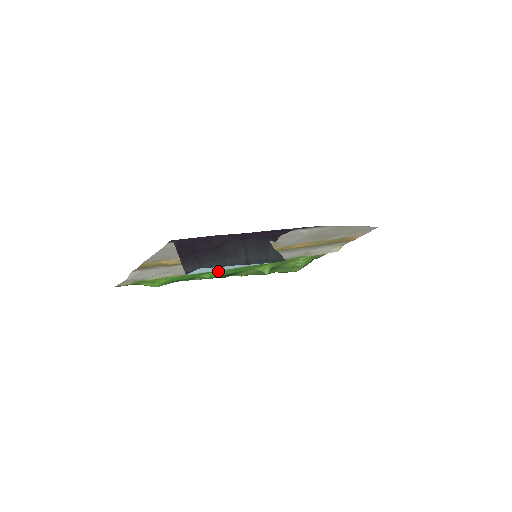
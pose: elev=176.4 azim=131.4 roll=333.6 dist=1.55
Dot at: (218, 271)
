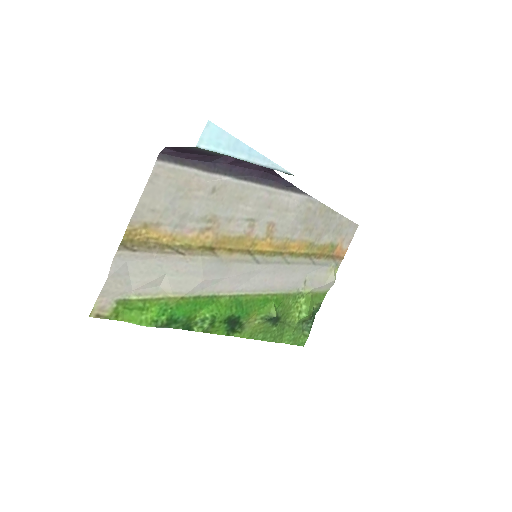
Dot at: (219, 302)
